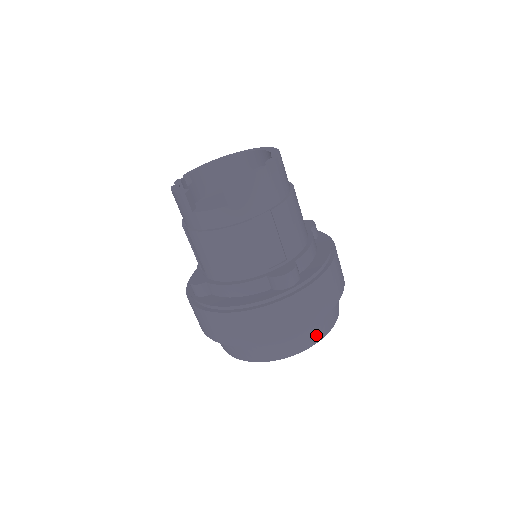
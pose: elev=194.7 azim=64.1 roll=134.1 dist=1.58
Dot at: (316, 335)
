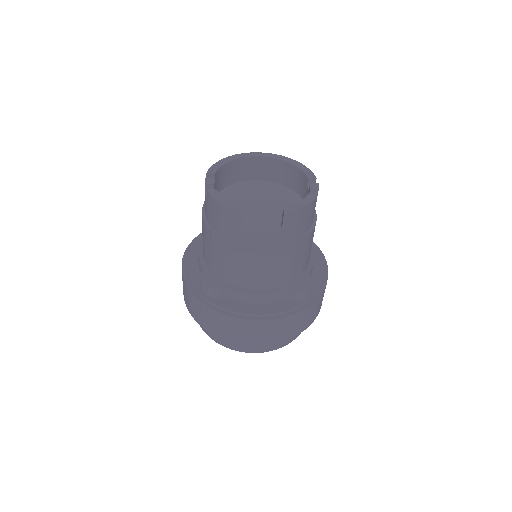
Dot at: occluded
